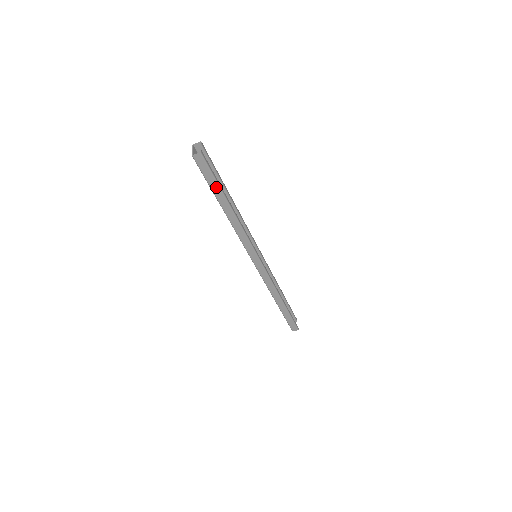
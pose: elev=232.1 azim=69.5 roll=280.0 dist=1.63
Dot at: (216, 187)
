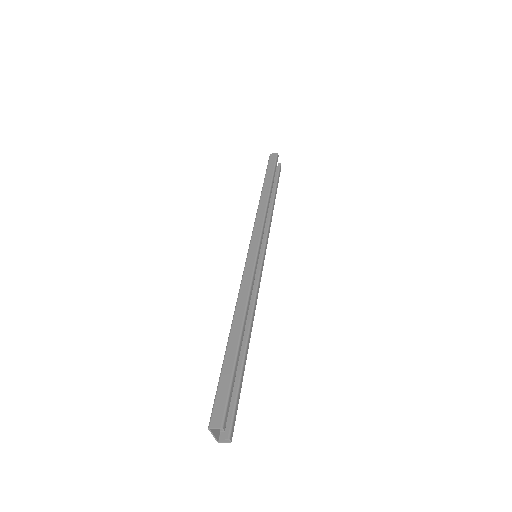
Dot at: occluded
